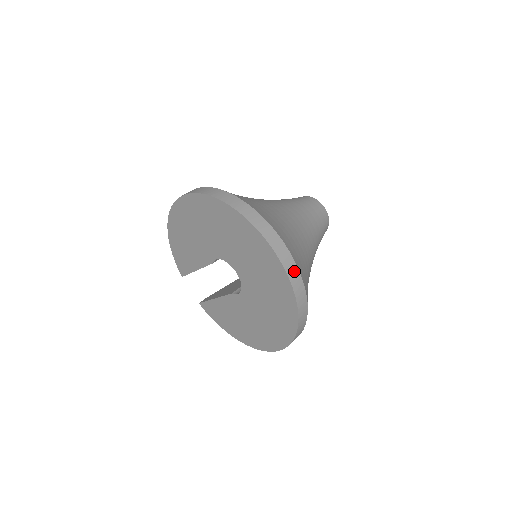
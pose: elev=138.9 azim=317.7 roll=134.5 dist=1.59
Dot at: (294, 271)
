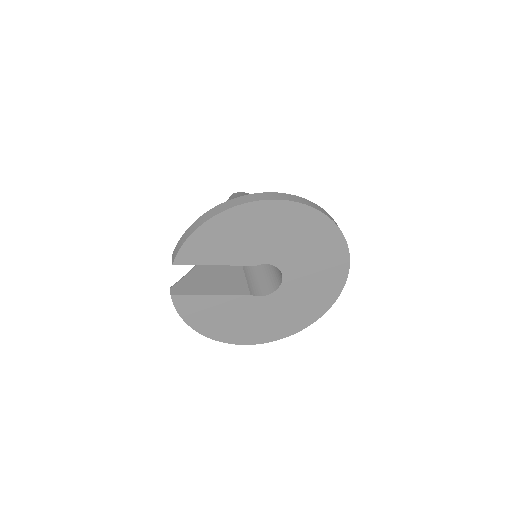
Dot at: occluded
